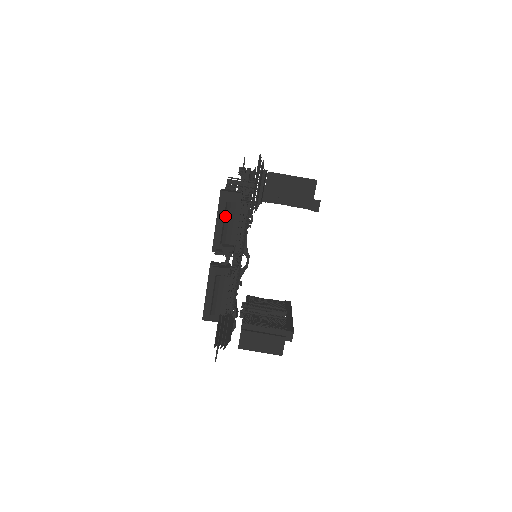
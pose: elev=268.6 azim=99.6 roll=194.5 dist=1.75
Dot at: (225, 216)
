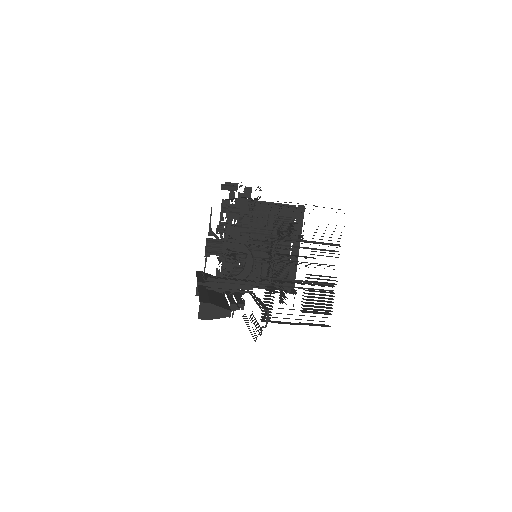
Dot at: occluded
